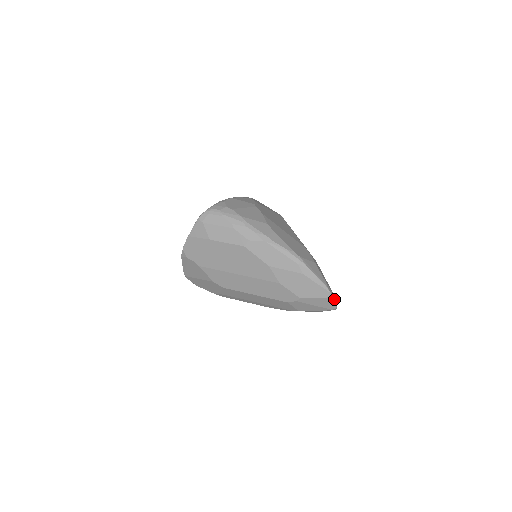
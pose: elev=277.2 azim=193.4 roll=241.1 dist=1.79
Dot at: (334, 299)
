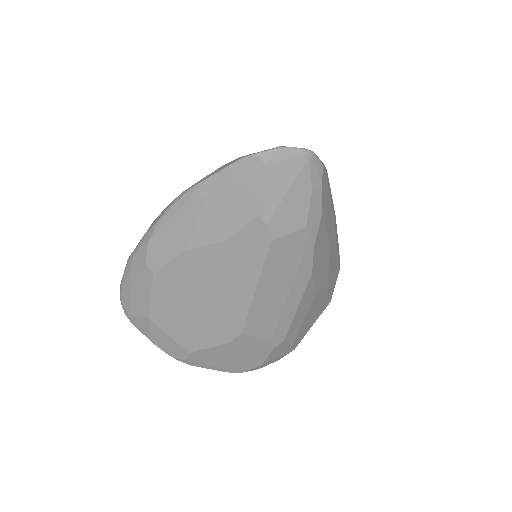
Dot at: (273, 150)
